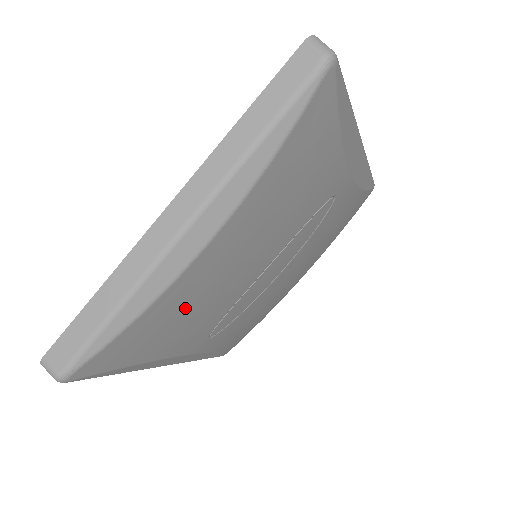
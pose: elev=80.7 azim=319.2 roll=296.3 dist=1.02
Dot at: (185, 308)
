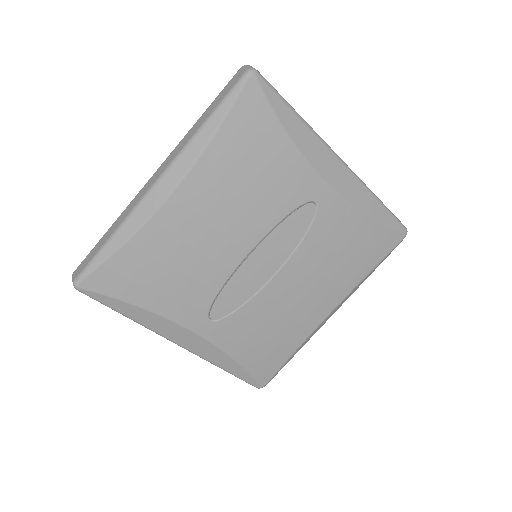
Dot at: (166, 256)
